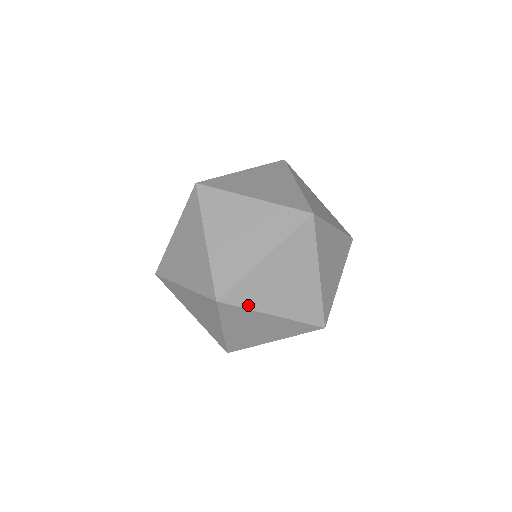
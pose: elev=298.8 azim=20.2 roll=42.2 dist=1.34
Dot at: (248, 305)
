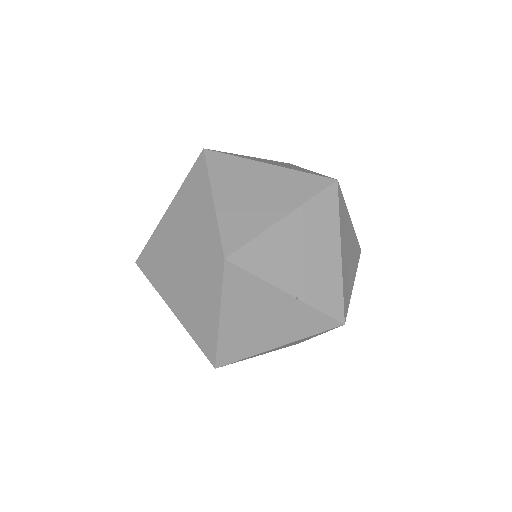
Dot at: (253, 234)
